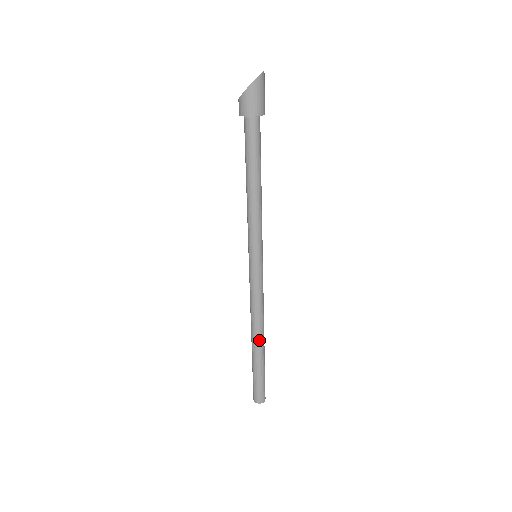
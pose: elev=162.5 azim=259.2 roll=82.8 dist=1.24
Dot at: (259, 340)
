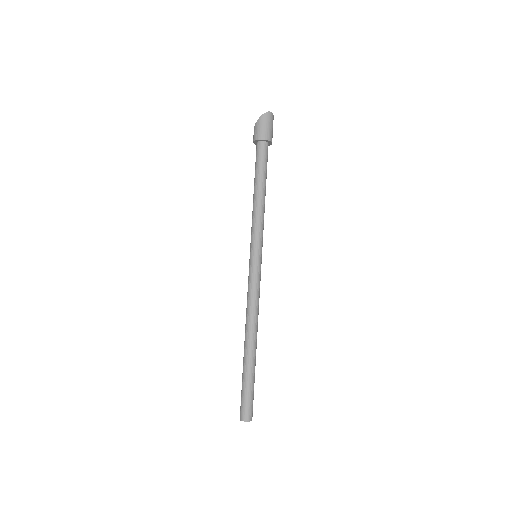
Dot at: (248, 340)
